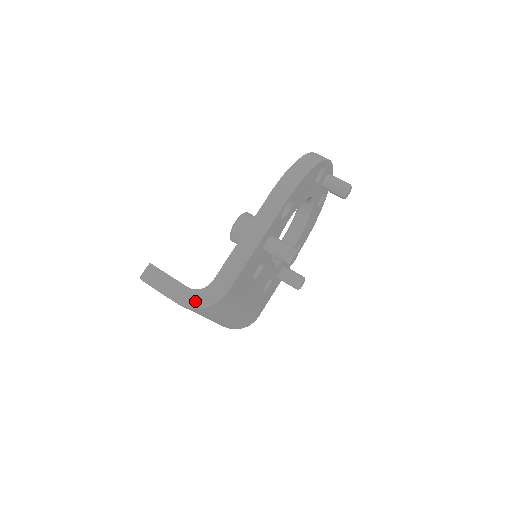
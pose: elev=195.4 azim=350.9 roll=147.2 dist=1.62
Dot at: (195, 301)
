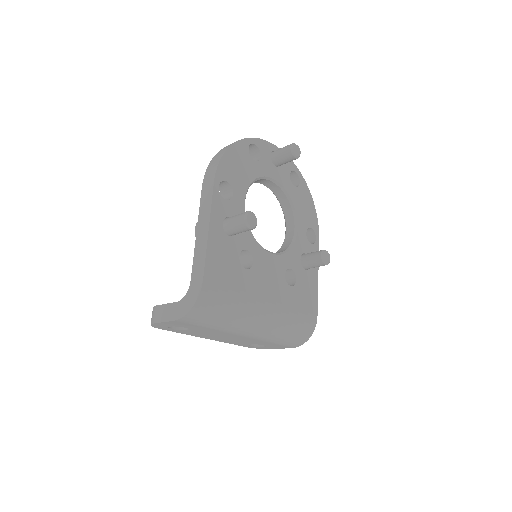
Dot at: (185, 308)
